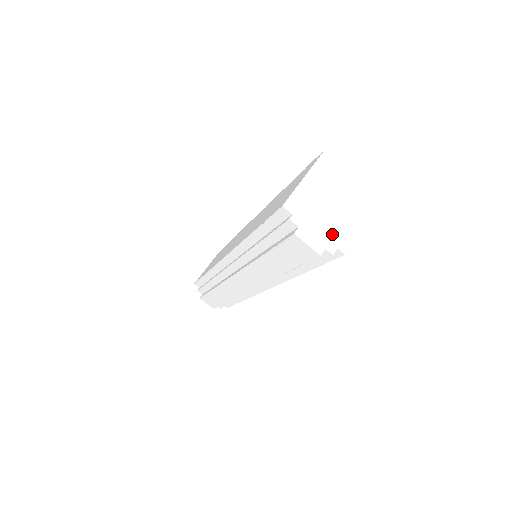
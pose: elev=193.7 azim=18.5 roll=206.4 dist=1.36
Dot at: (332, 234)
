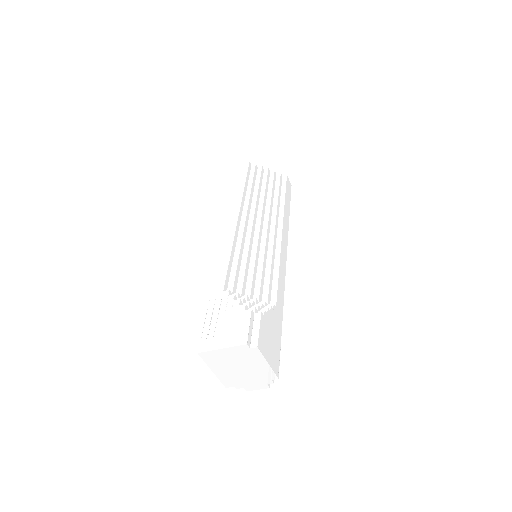
Dot at: (260, 378)
